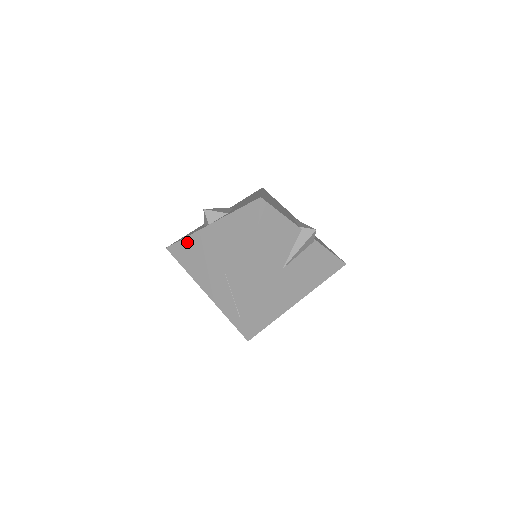
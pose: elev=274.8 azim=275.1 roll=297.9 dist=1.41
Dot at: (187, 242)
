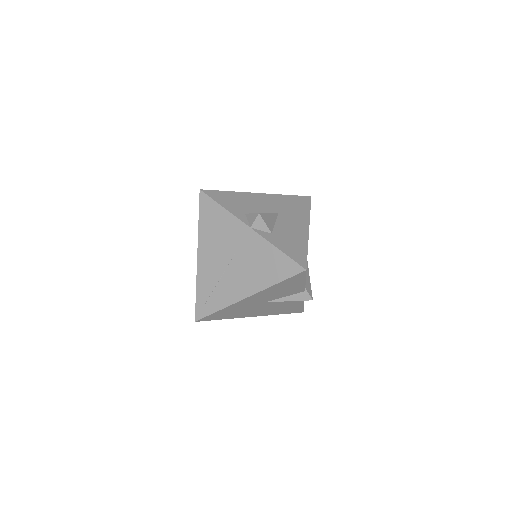
Dot at: (221, 212)
